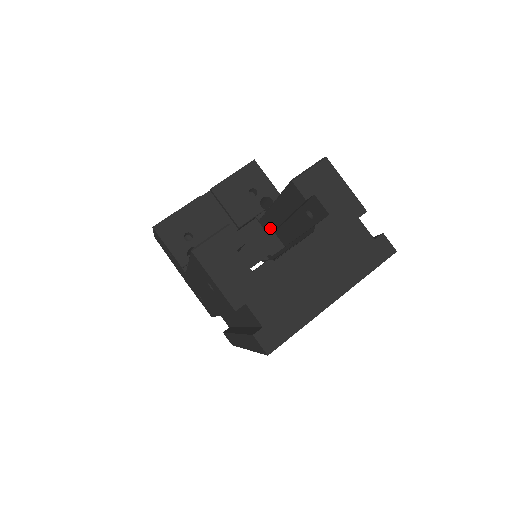
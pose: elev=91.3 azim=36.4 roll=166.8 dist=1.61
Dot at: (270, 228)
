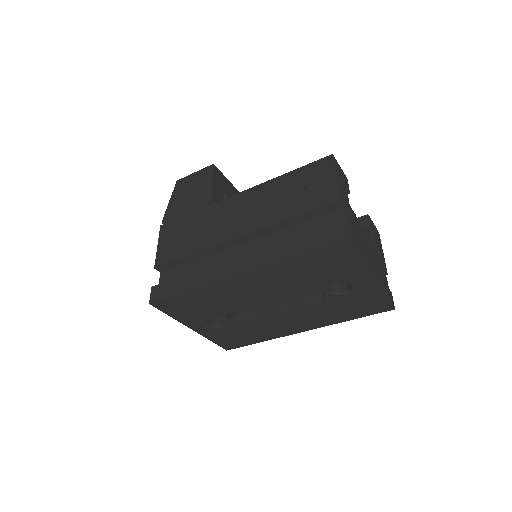
Dot at: occluded
